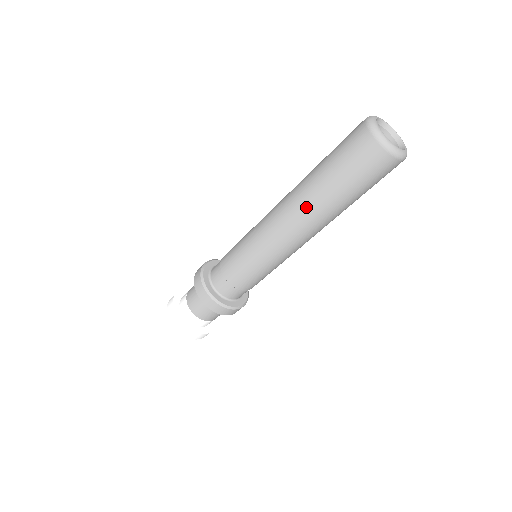
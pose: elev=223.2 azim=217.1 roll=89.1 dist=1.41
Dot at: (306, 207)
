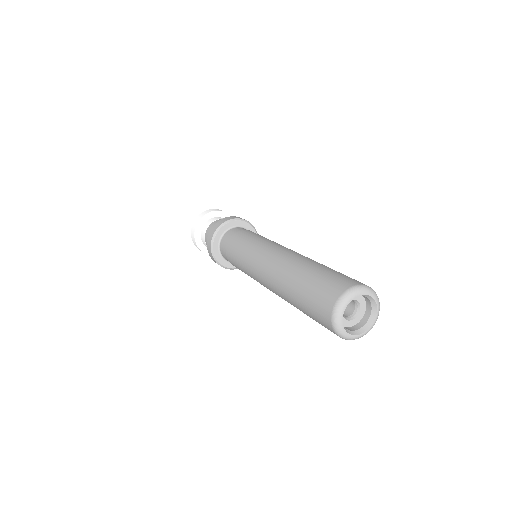
Dot at: occluded
